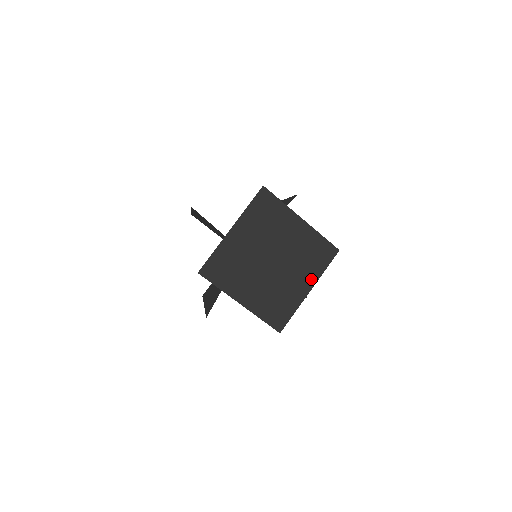
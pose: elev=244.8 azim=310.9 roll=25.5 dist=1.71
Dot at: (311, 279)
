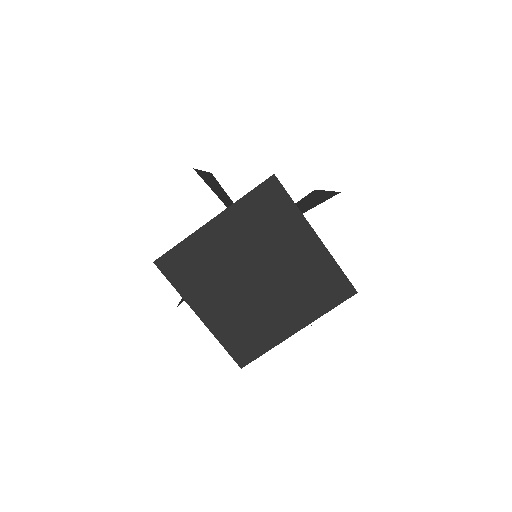
Dot at: (304, 317)
